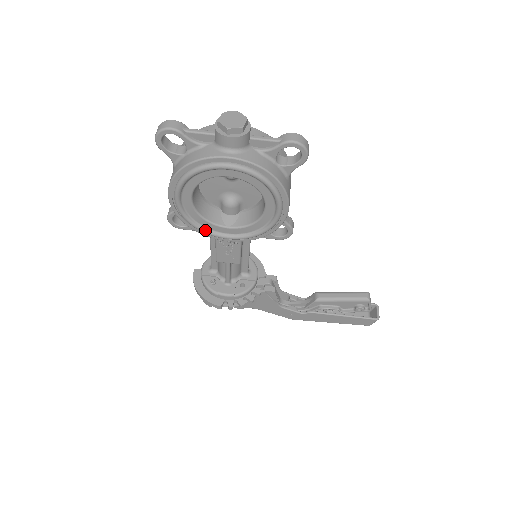
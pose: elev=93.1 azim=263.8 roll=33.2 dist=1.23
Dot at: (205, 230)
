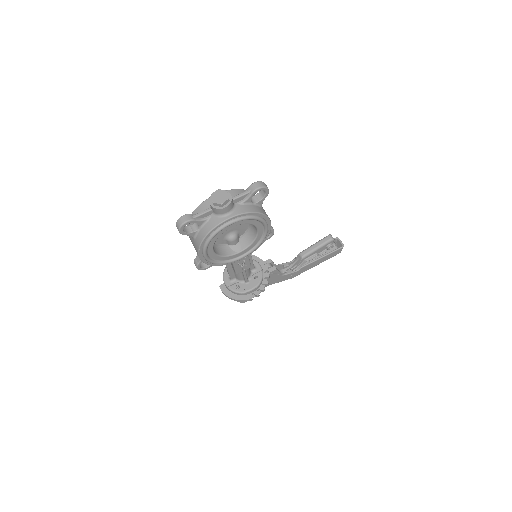
Dot at: (226, 262)
